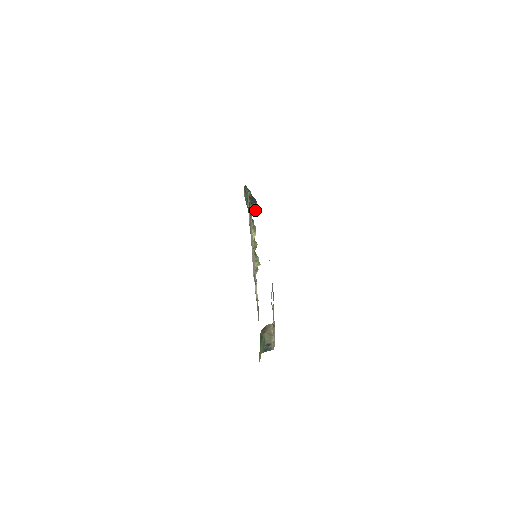
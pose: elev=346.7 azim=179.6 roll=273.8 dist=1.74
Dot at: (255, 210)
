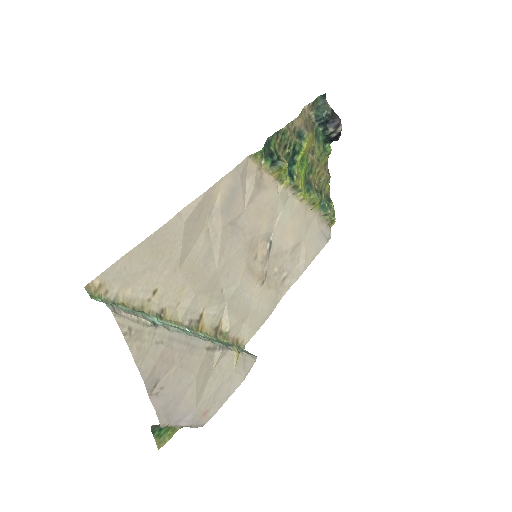
Dot at: (337, 137)
